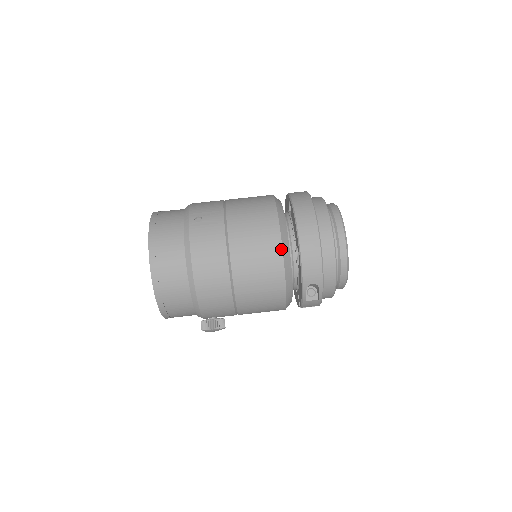
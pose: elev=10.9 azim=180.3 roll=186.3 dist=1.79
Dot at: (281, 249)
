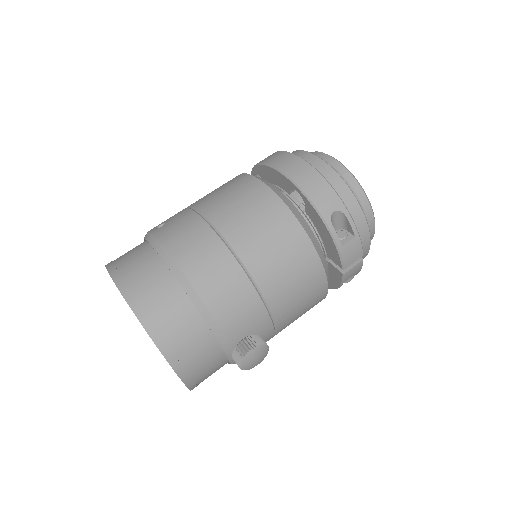
Dot at: (271, 192)
